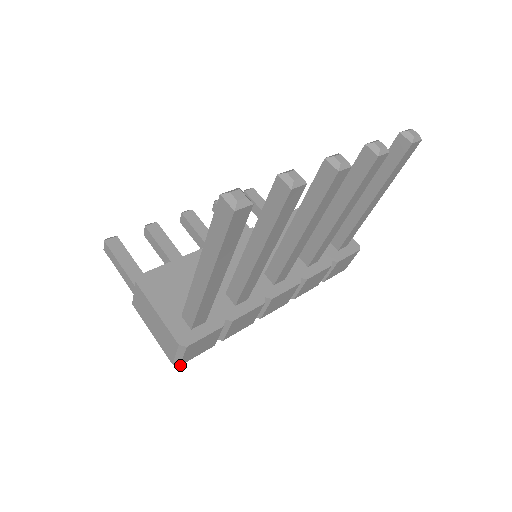
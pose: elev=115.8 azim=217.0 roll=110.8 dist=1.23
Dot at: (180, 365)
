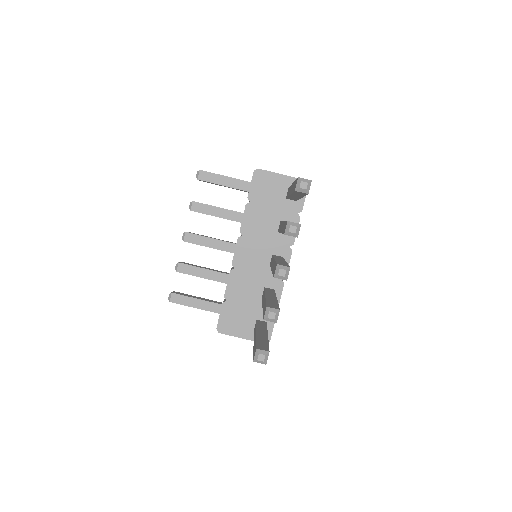
Dot at: occluded
